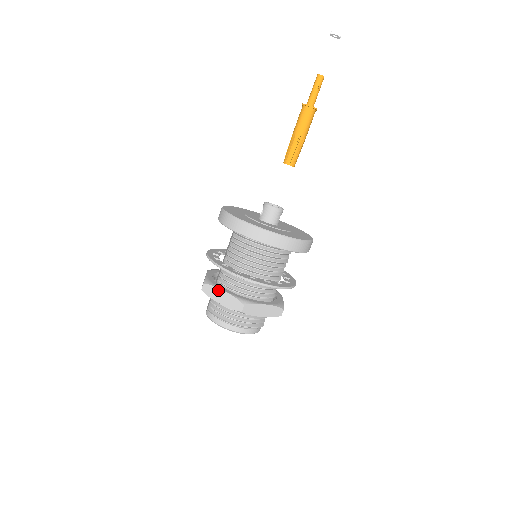
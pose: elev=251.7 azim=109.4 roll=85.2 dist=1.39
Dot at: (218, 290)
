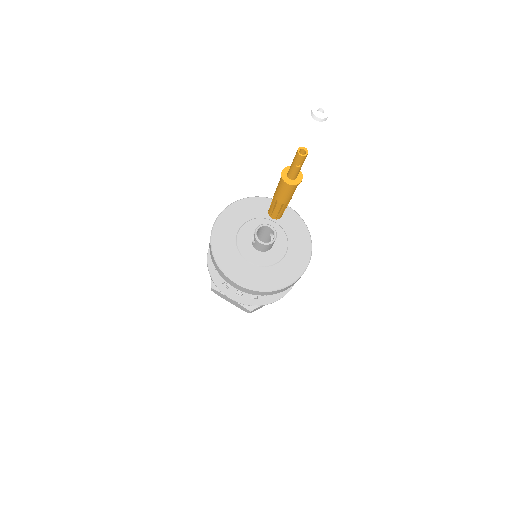
Dot at: (225, 297)
